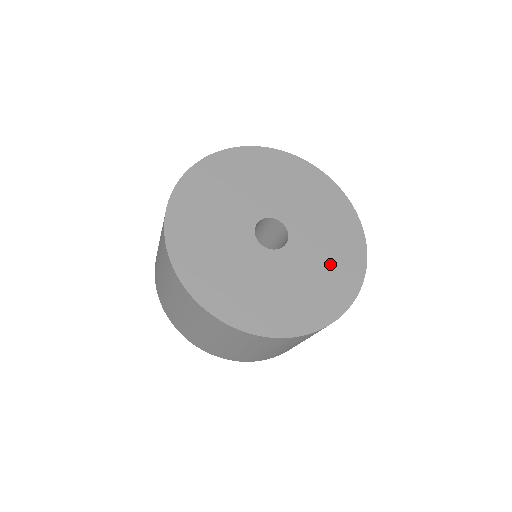
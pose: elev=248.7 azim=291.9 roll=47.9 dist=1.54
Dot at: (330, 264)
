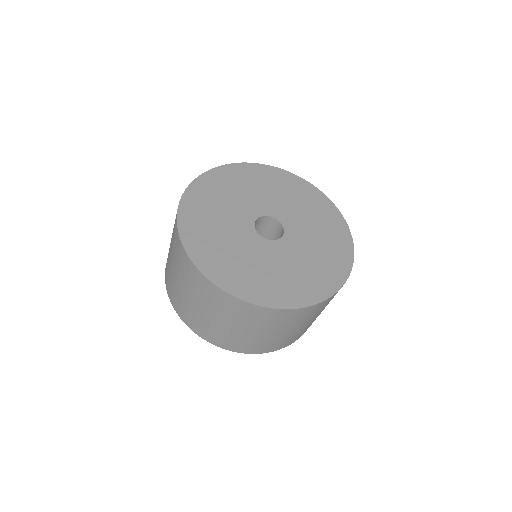
Dot at: (302, 273)
